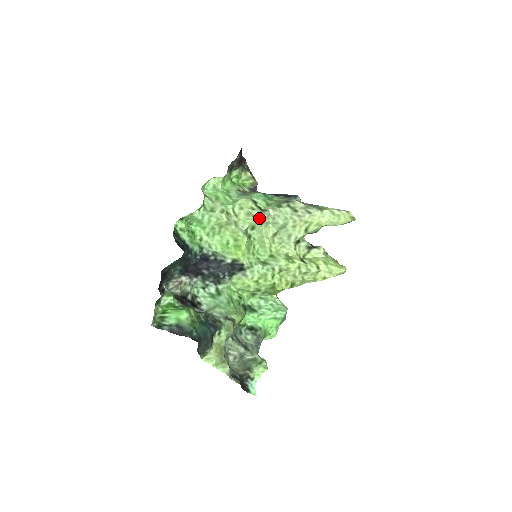
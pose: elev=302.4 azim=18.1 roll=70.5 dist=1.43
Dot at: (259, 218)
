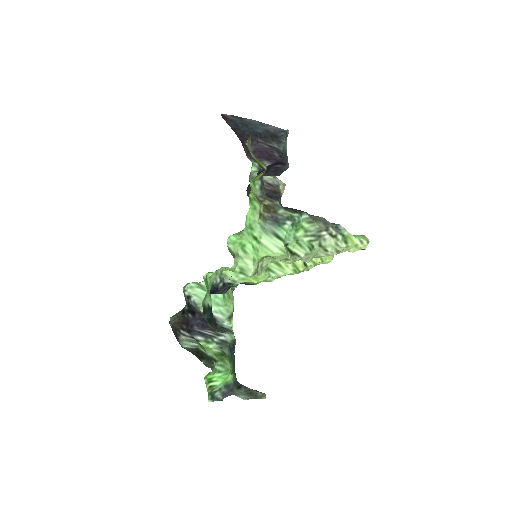
Dot at: occluded
